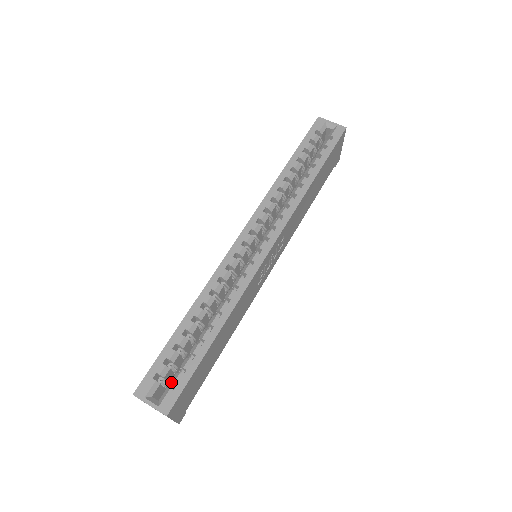
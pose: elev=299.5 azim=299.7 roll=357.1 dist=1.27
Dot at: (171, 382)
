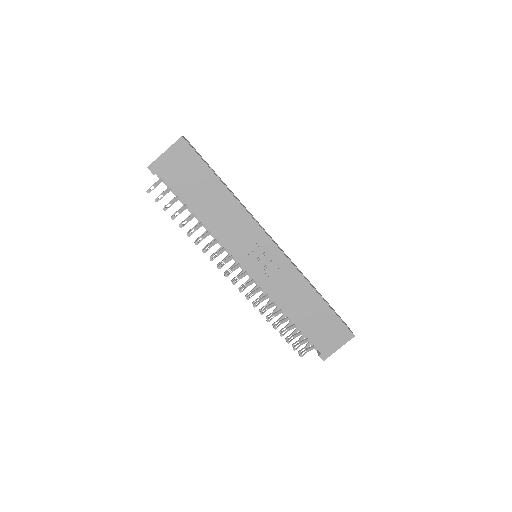
Dot at: occluded
